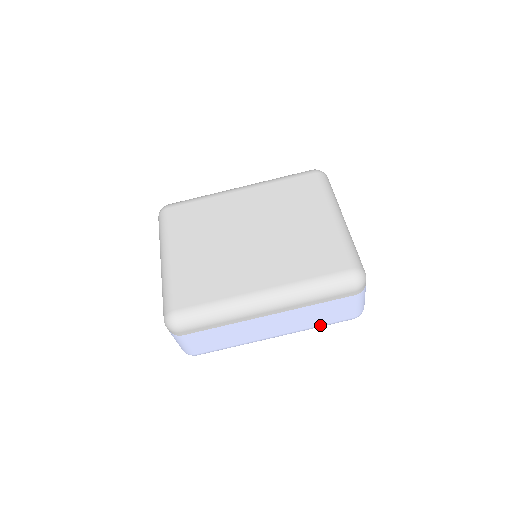
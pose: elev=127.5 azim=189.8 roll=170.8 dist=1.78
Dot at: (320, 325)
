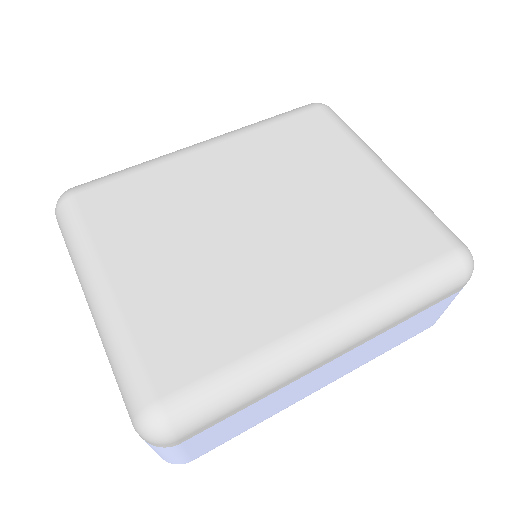
Dot at: (387, 350)
